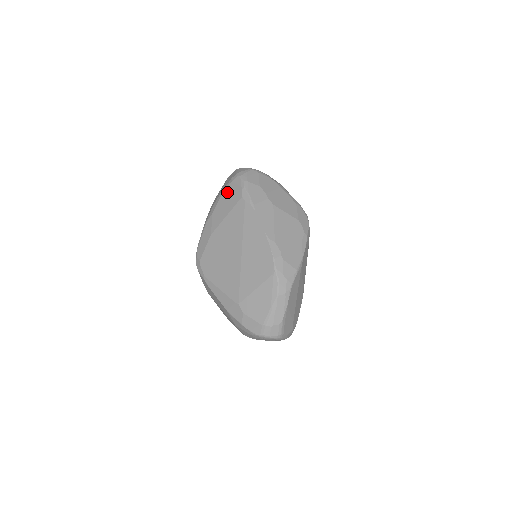
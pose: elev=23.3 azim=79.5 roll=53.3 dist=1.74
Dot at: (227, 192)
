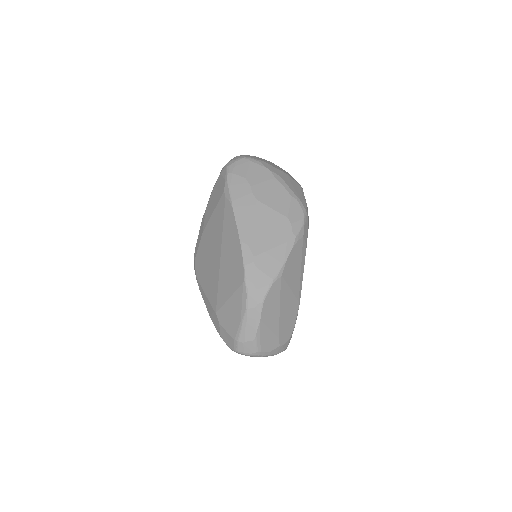
Dot at: (216, 185)
